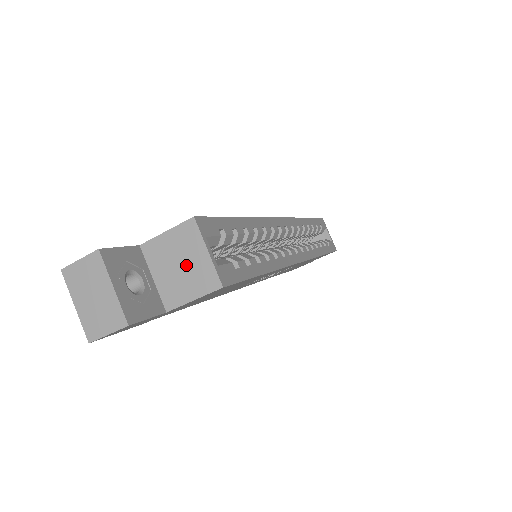
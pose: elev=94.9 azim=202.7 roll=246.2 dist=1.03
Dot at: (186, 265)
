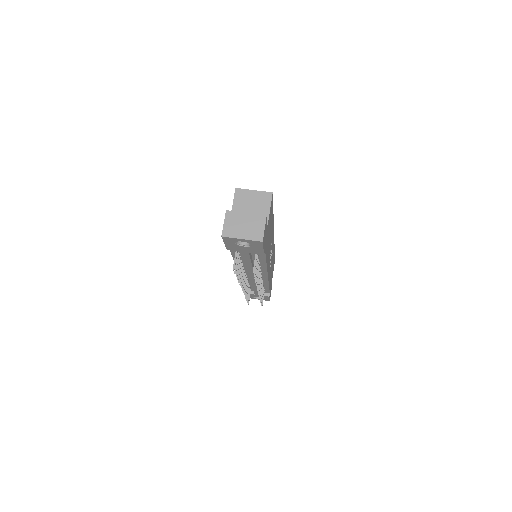
Dot at: (253, 204)
